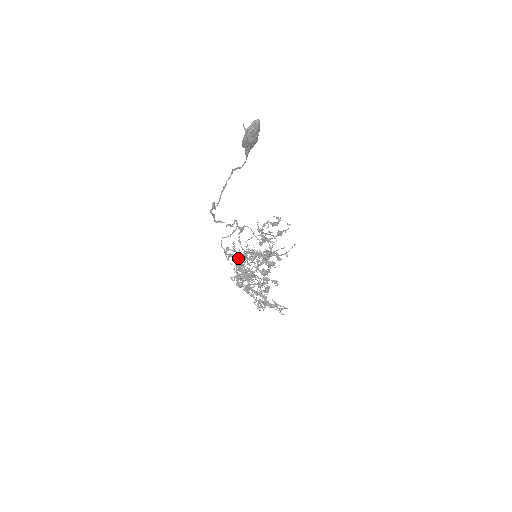
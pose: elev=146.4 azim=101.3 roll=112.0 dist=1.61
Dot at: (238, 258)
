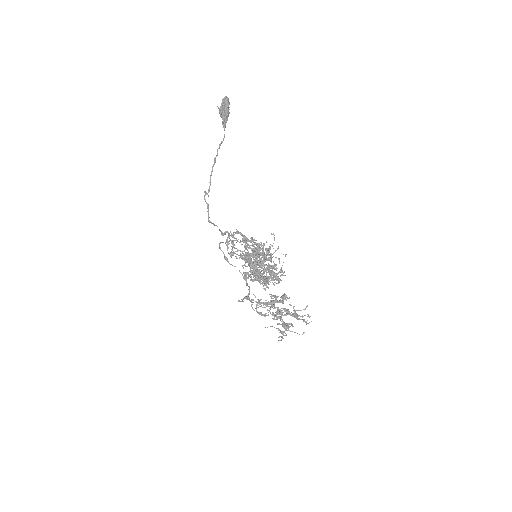
Dot at: occluded
